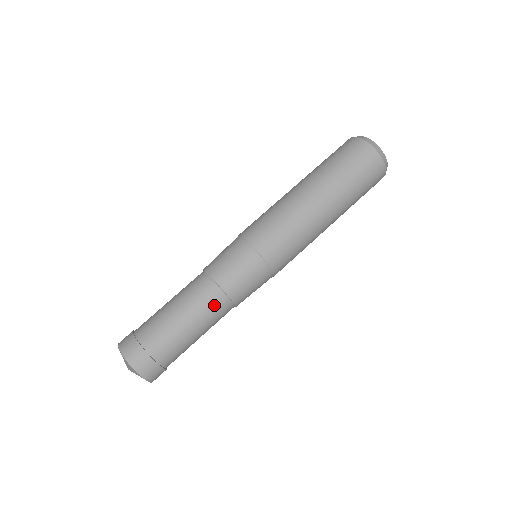
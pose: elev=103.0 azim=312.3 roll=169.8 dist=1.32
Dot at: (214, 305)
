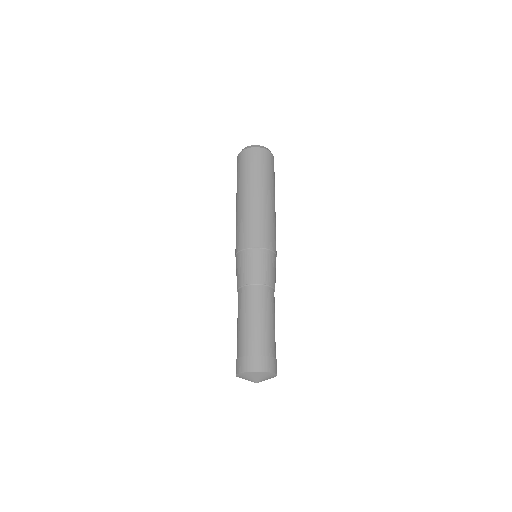
Dot at: (257, 296)
